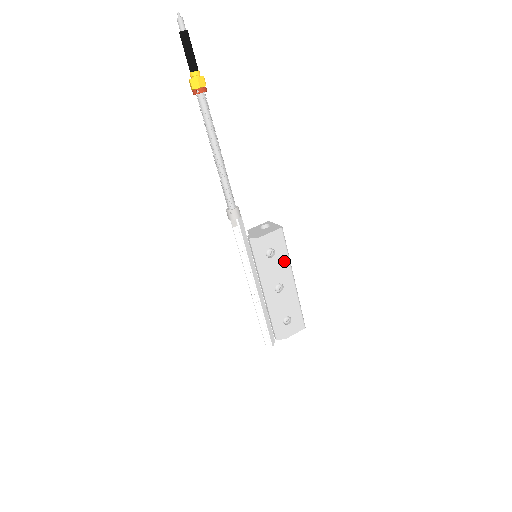
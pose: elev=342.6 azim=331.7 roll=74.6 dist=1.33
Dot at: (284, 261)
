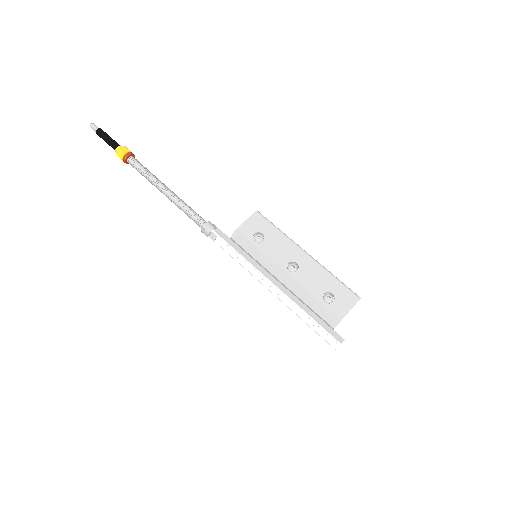
Dot at: (280, 239)
